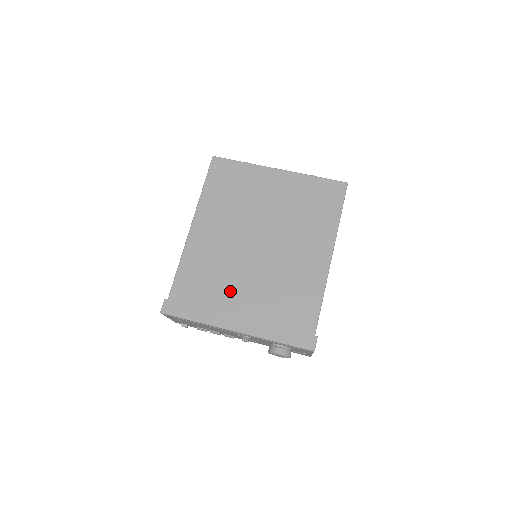
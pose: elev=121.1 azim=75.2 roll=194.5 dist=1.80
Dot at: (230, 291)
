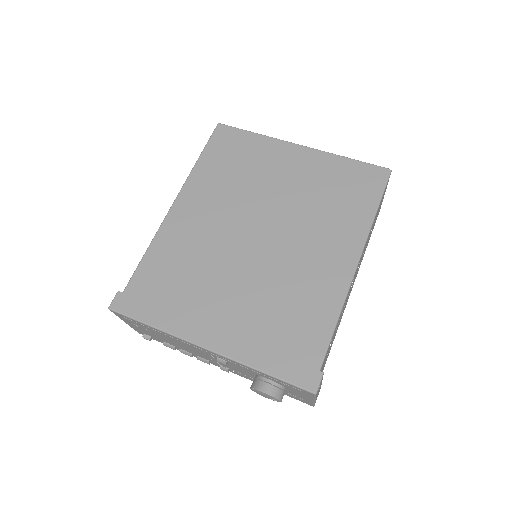
Dot at: (208, 292)
